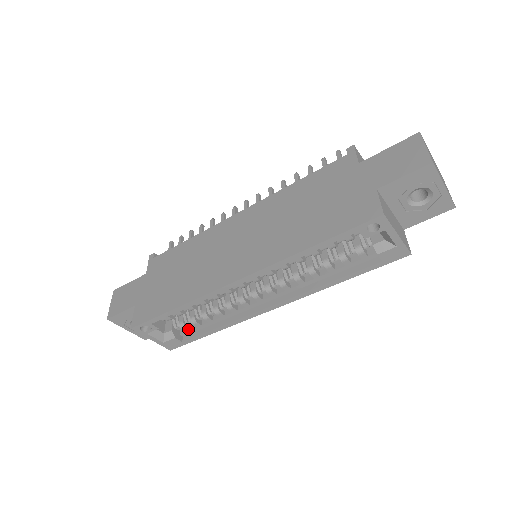
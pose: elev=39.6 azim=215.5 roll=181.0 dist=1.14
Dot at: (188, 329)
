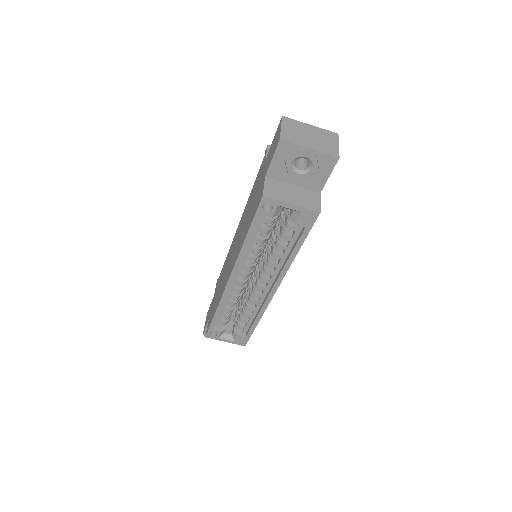
Dot at: (243, 327)
